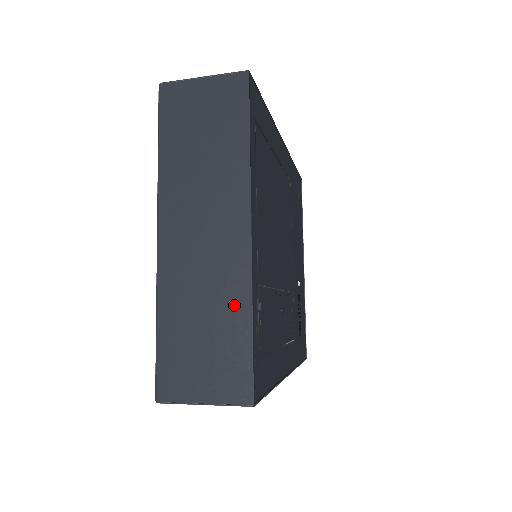
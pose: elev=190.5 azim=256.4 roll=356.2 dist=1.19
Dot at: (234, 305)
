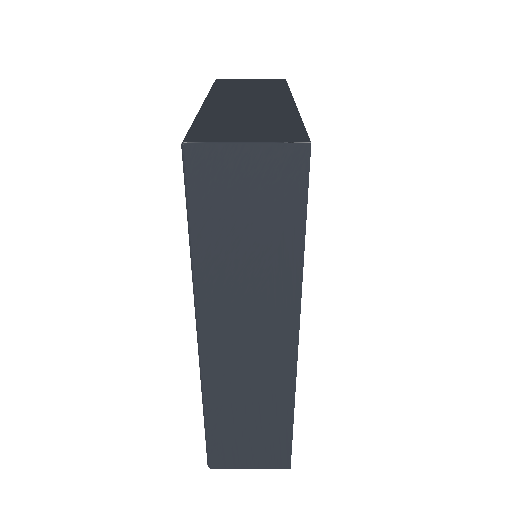
Dot at: (281, 116)
